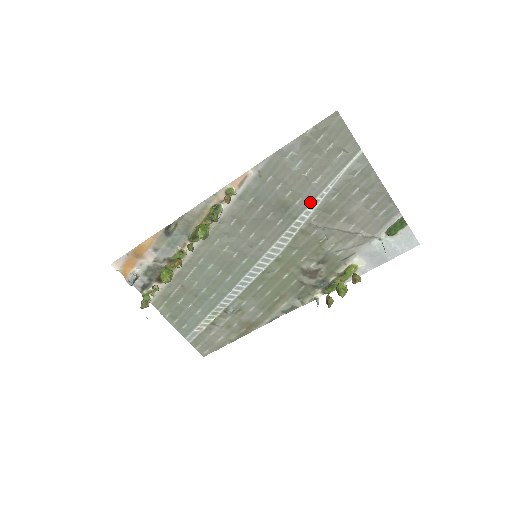
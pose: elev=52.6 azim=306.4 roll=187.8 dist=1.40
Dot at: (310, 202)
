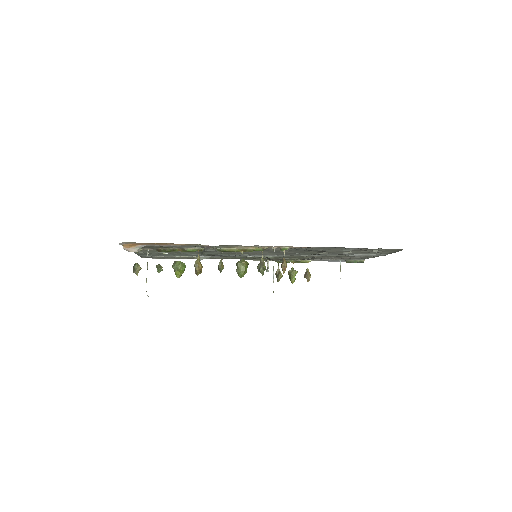
Dot at: (327, 254)
